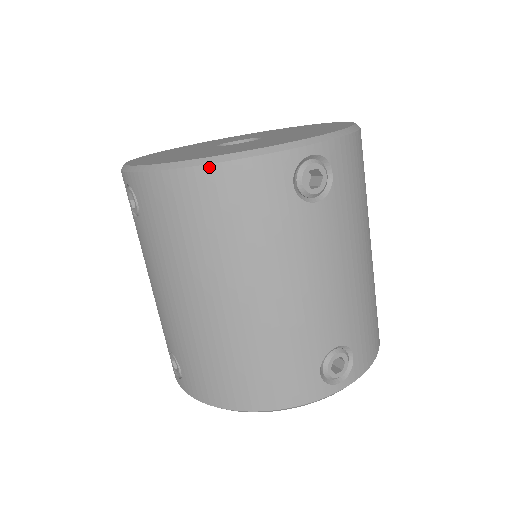
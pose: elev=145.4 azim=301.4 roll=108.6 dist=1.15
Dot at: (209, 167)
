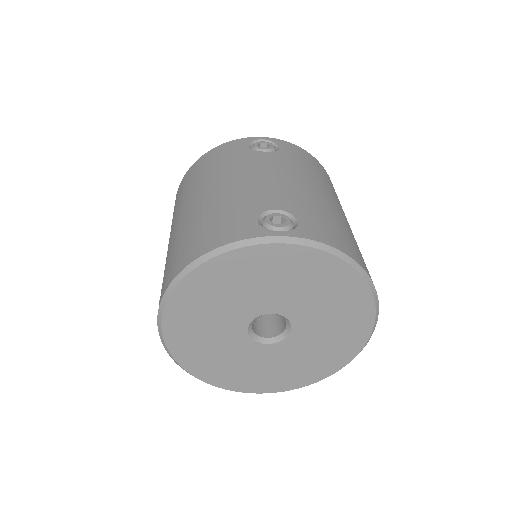
Dot at: (204, 155)
